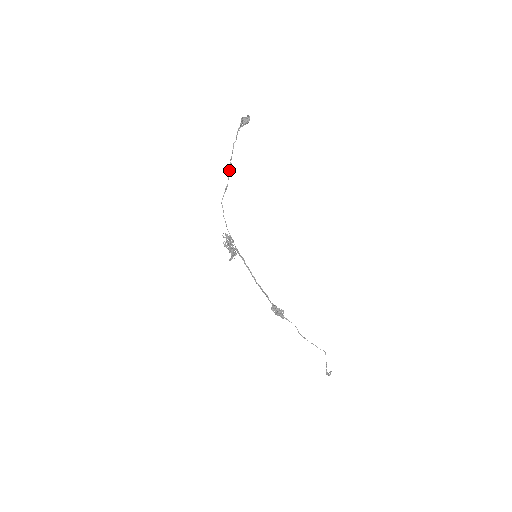
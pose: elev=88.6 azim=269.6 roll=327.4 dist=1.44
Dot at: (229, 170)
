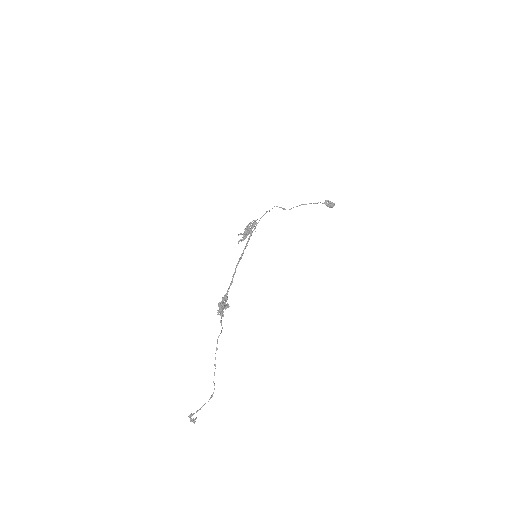
Dot at: (296, 206)
